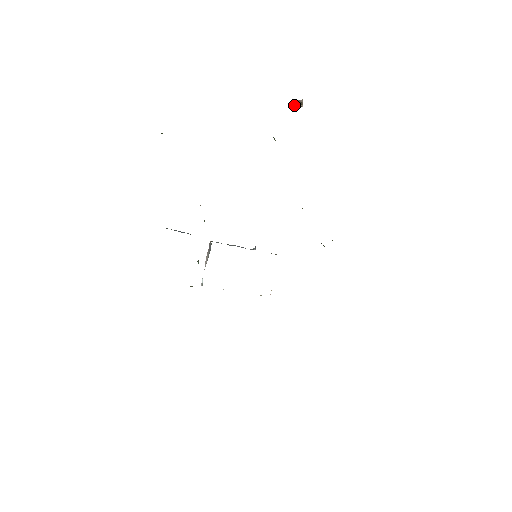
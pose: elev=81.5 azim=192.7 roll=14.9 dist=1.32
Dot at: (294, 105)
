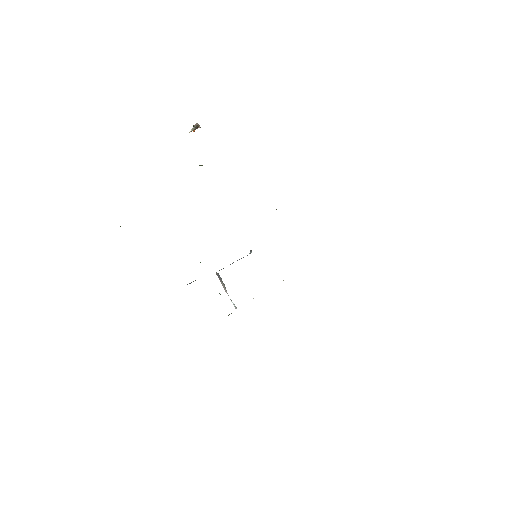
Dot at: (193, 131)
